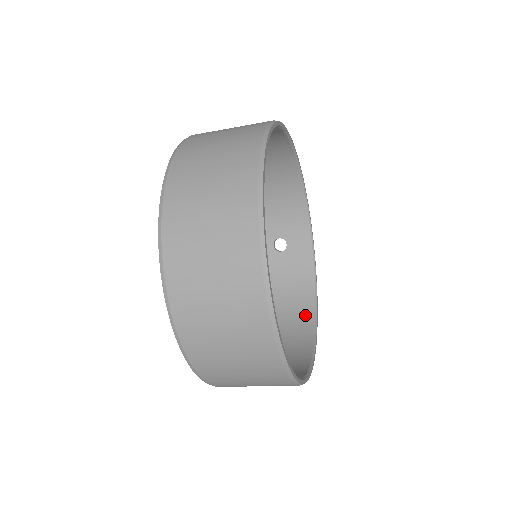
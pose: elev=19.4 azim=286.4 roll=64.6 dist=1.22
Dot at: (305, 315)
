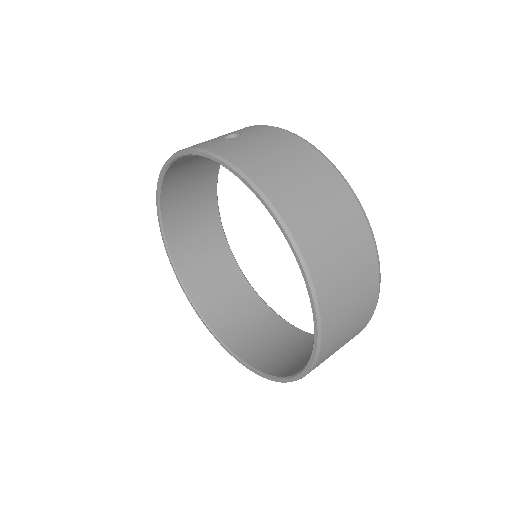
Dot at: (214, 162)
